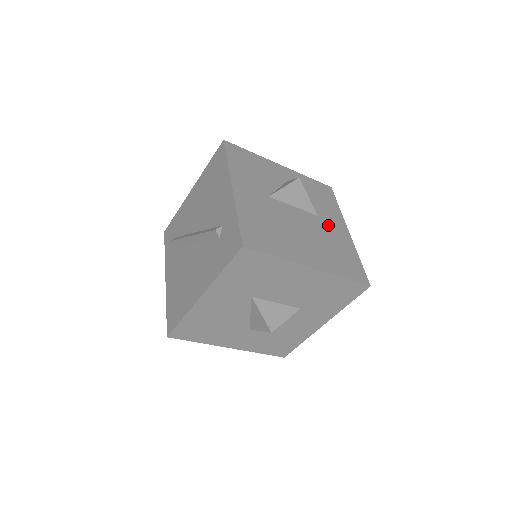
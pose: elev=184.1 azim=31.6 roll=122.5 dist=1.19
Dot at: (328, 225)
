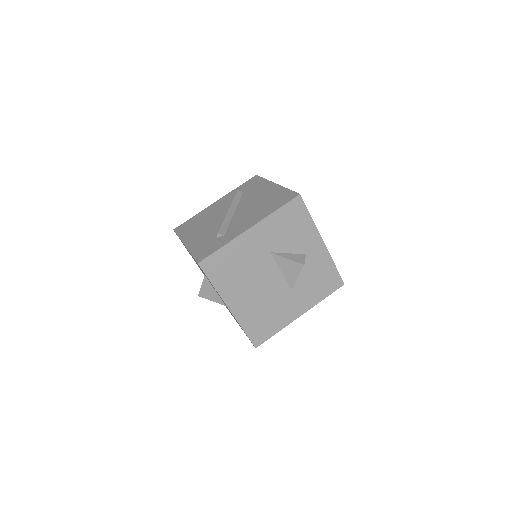
Dot at: (290, 300)
